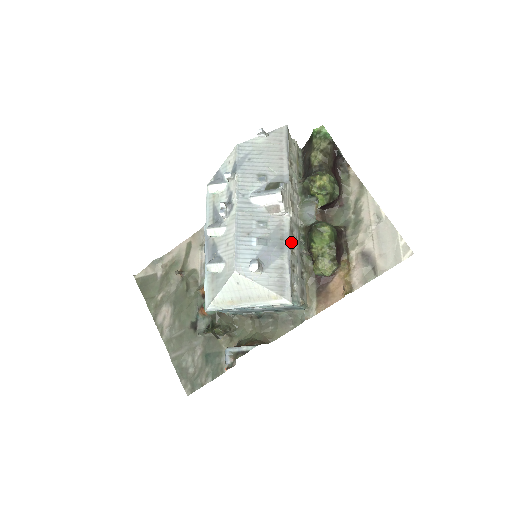
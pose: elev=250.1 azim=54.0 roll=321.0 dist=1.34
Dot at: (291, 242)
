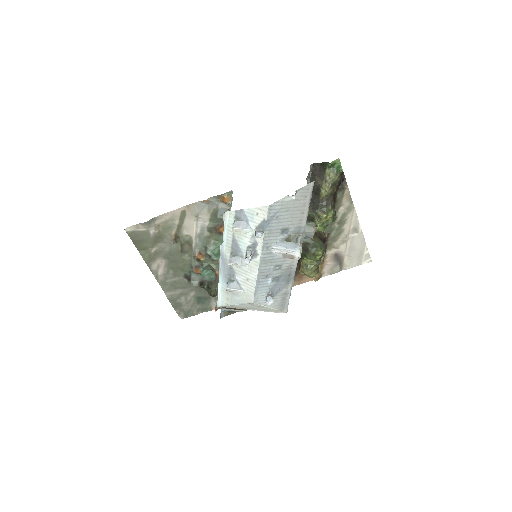
Dot at: occluded
